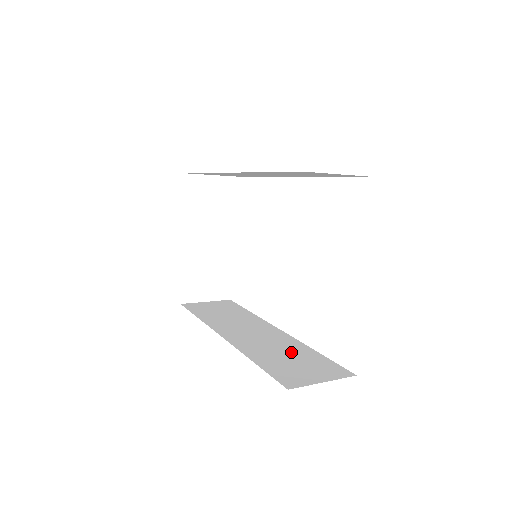
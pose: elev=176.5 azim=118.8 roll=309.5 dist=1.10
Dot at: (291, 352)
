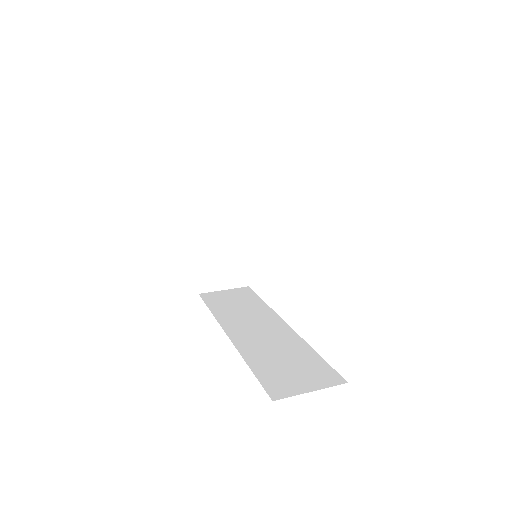
Dot at: (290, 353)
